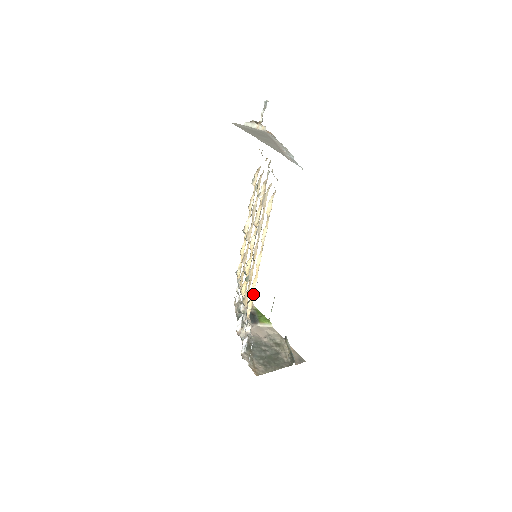
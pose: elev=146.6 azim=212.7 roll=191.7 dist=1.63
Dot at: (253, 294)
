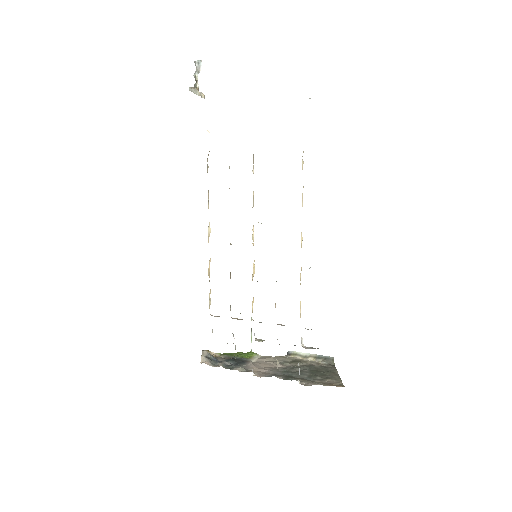
Dot at: occluded
